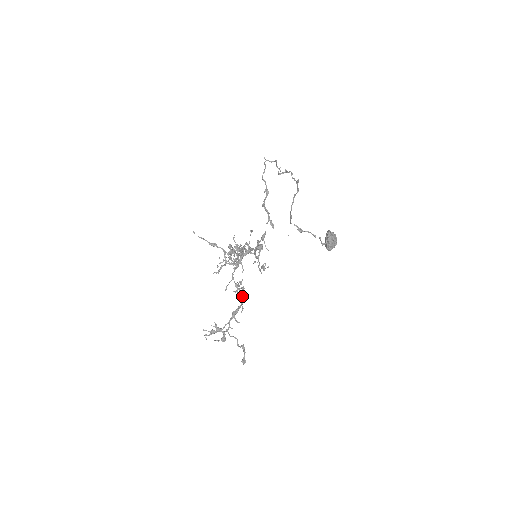
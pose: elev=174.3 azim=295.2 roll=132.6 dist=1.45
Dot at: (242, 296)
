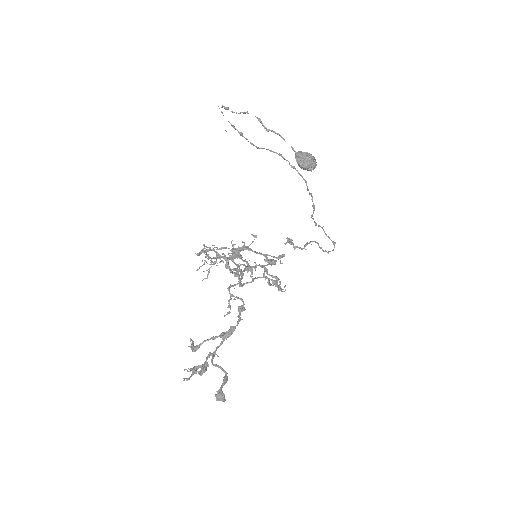
Dot at: (206, 256)
